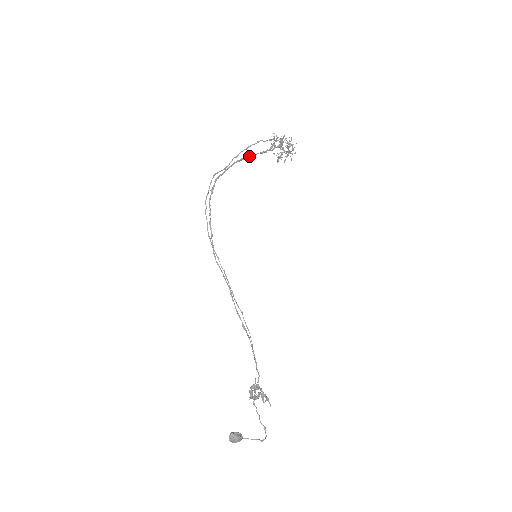
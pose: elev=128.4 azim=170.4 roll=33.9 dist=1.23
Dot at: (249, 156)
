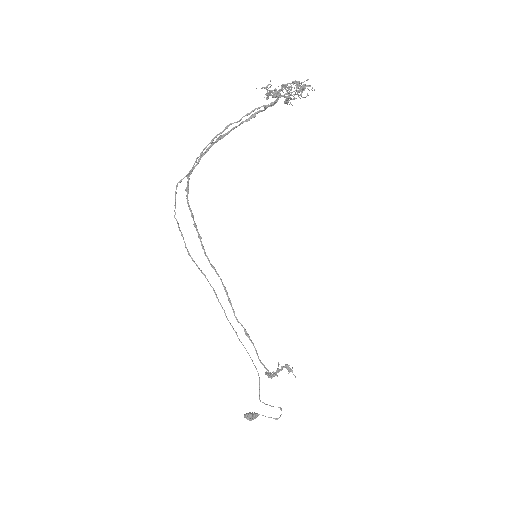
Dot at: (228, 131)
